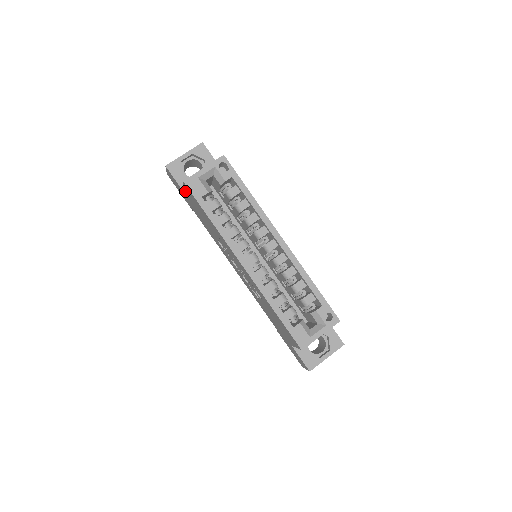
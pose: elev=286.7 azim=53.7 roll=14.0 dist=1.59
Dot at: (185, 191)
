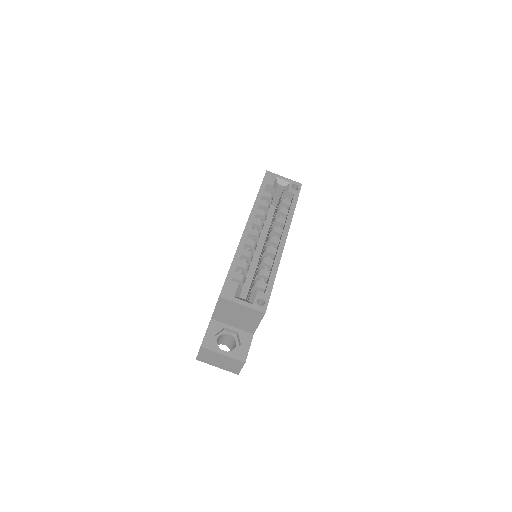
Dot at: occluded
